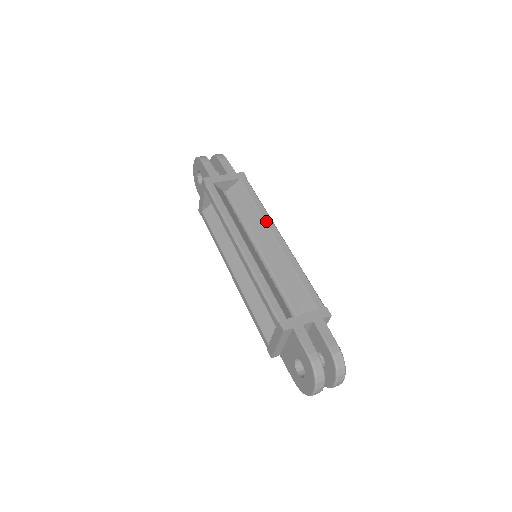
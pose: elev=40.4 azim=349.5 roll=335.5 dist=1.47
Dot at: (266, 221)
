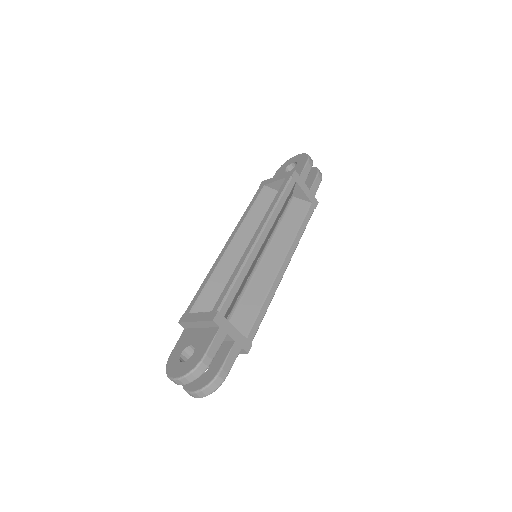
Dot at: (291, 247)
